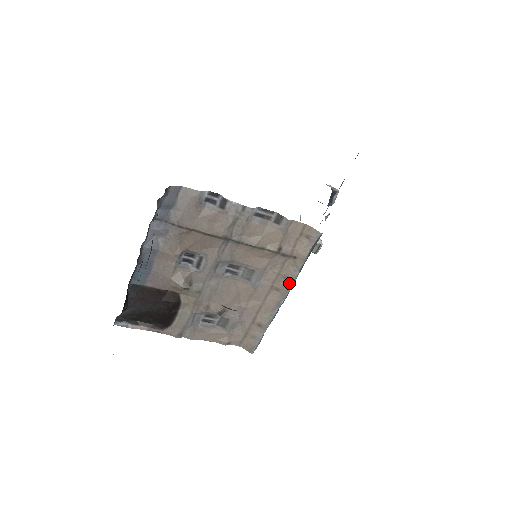
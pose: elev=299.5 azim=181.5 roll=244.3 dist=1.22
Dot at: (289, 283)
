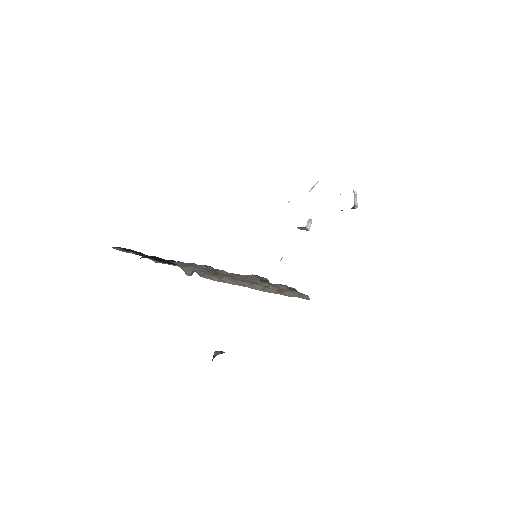
Dot at: (263, 290)
